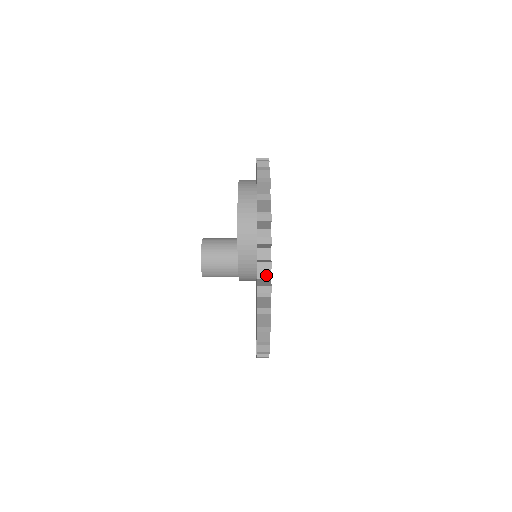
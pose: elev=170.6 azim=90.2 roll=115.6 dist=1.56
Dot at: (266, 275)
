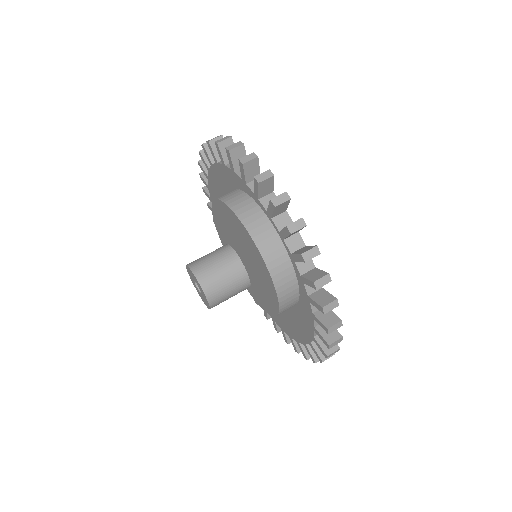
Dot at: occluded
